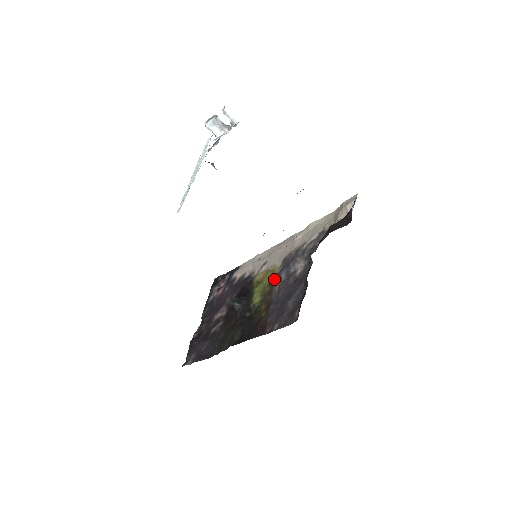
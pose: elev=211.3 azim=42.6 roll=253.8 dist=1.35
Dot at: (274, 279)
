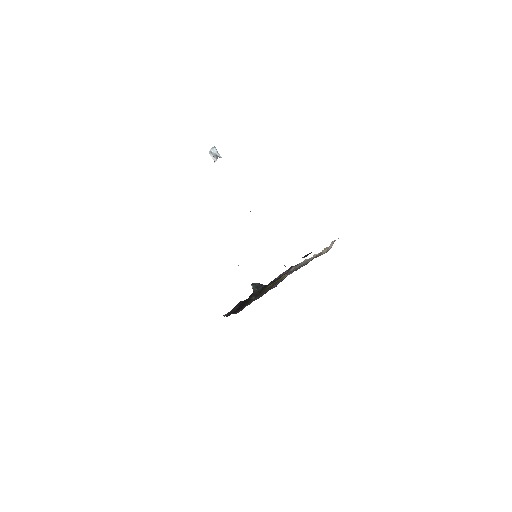
Dot at: (279, 280)
